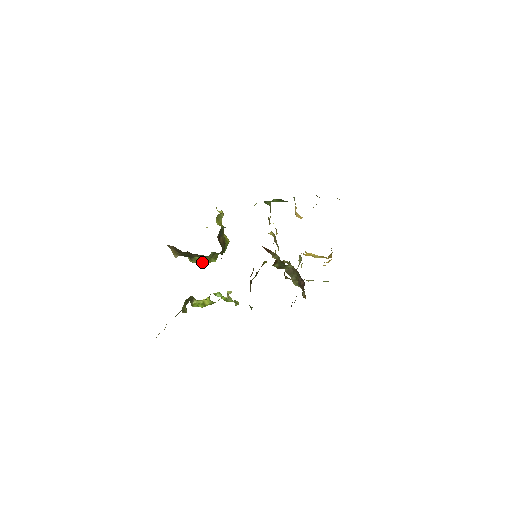
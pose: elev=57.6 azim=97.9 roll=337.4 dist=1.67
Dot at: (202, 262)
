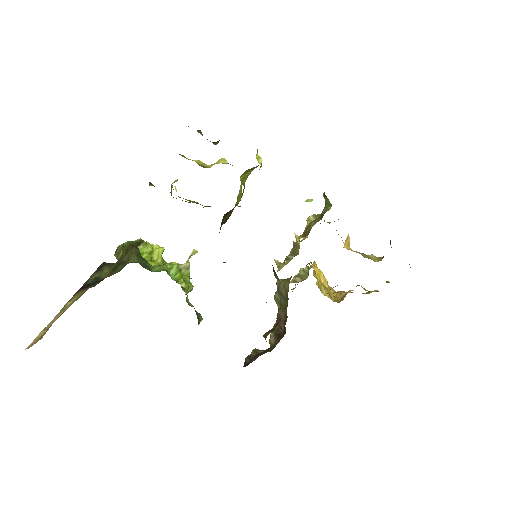
Dot at: (186, 201)
